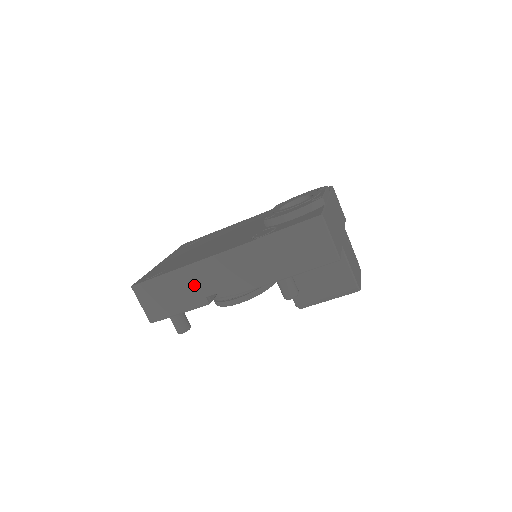
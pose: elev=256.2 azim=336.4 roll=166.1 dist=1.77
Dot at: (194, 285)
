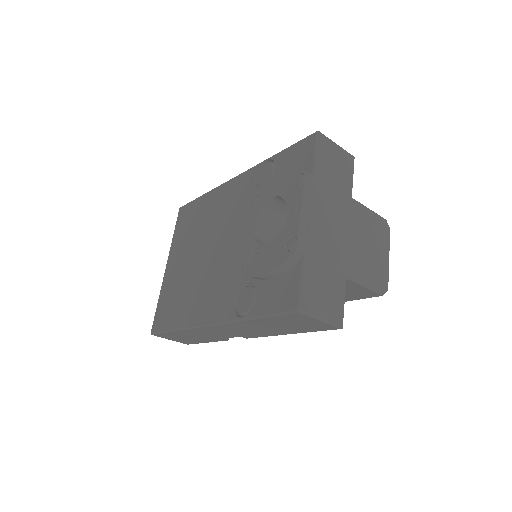
Dot at: (204, 335)
